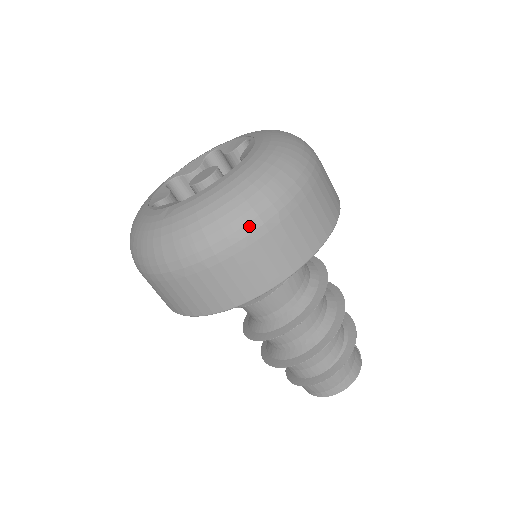
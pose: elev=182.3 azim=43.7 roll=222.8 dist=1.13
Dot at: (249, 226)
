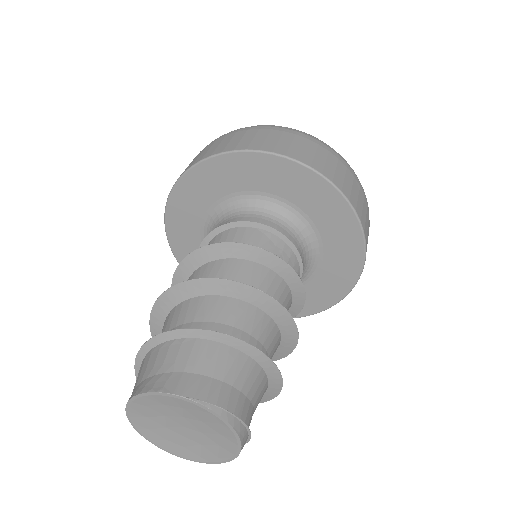
Dot at: occluded
